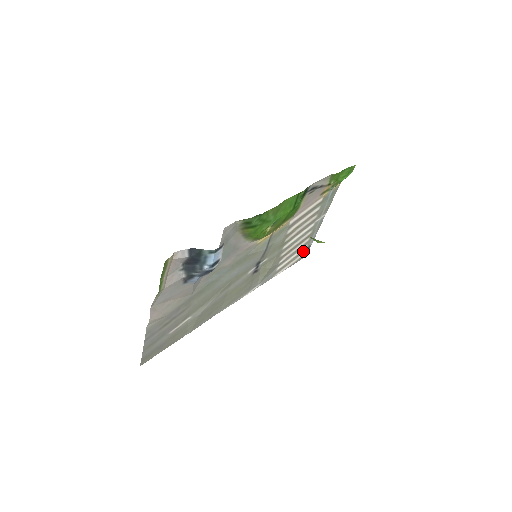
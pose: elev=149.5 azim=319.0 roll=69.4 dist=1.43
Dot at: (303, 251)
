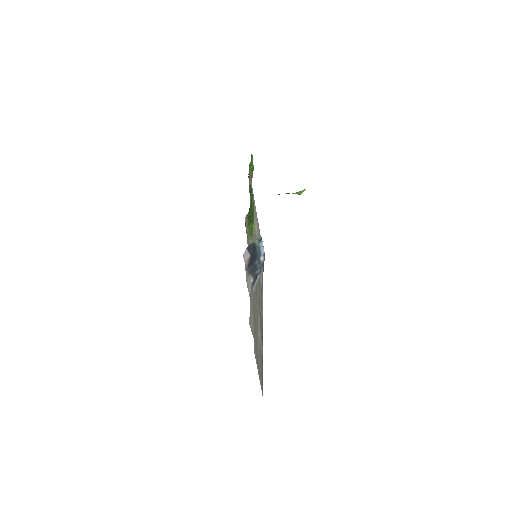
Dot at: occluded
